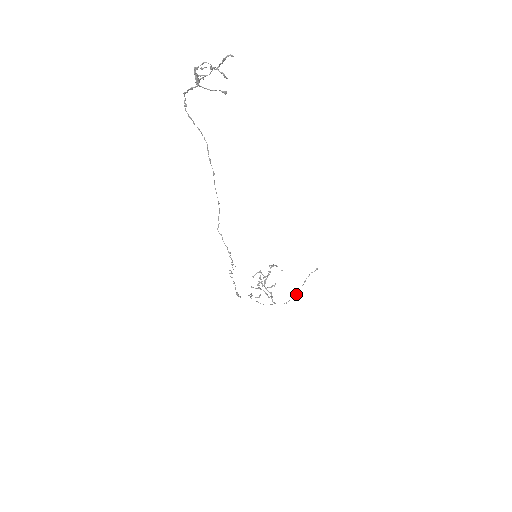
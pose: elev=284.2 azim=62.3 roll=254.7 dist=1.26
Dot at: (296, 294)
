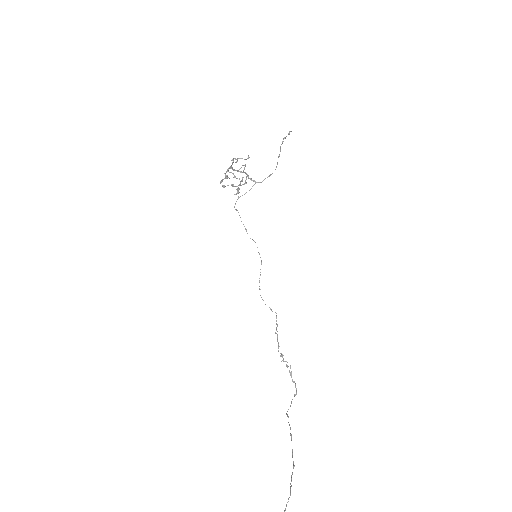
Dot at: (276, 167)
